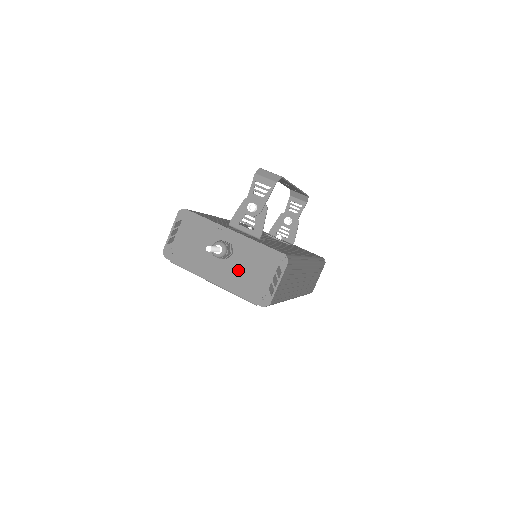
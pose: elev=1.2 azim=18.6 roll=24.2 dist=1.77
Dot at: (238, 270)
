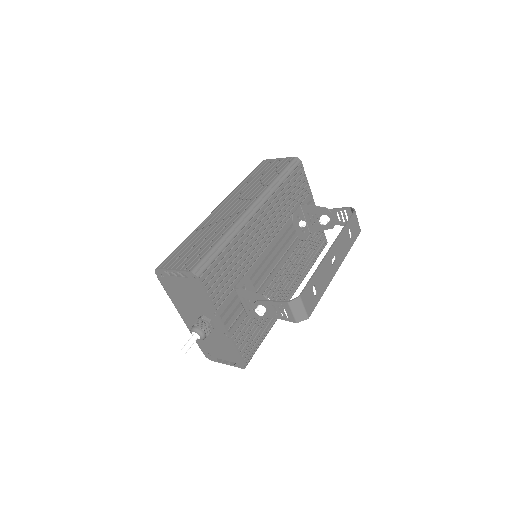
Dot at: occluded
